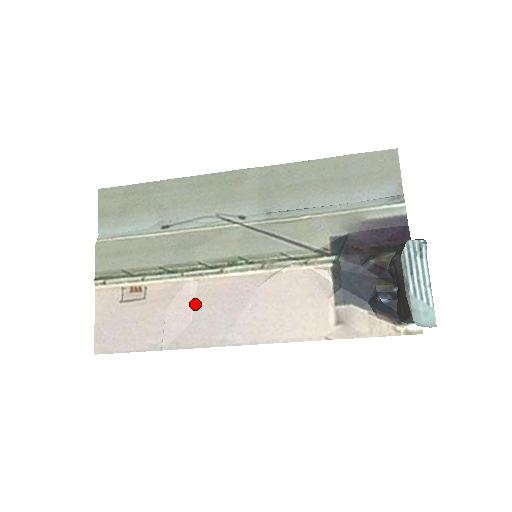
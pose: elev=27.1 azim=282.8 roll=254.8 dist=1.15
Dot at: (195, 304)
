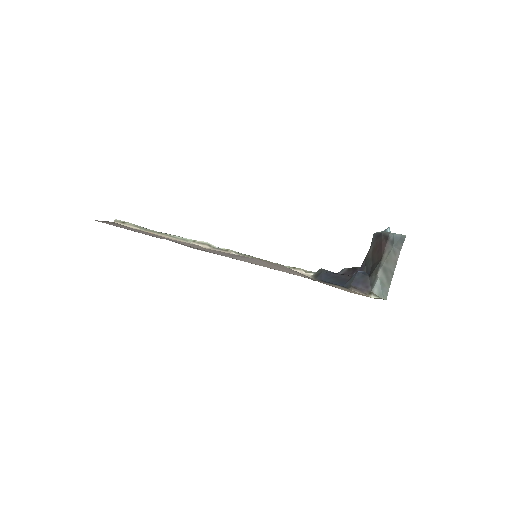
Dot at: (199, 248)
